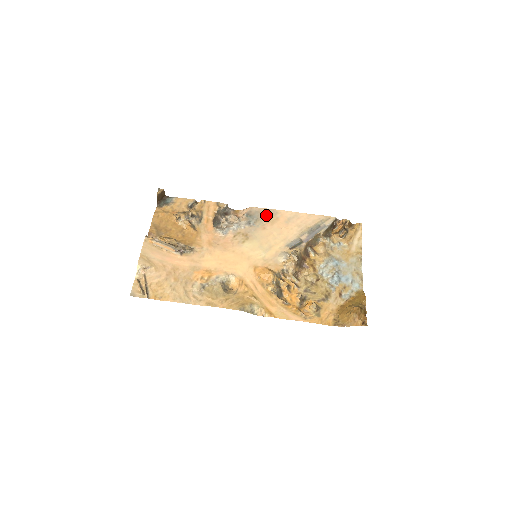
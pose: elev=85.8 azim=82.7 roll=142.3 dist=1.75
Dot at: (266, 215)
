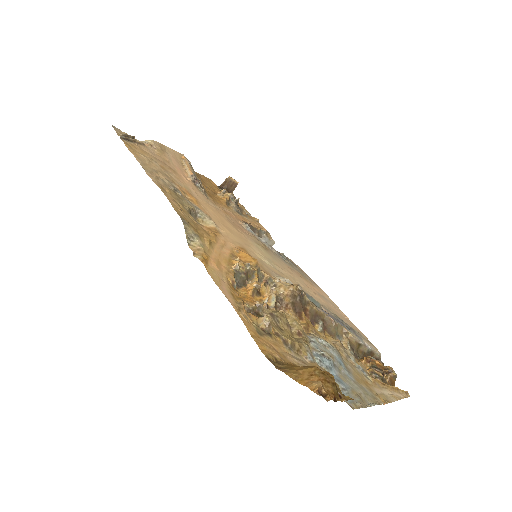
Dot at: (303, 274)
